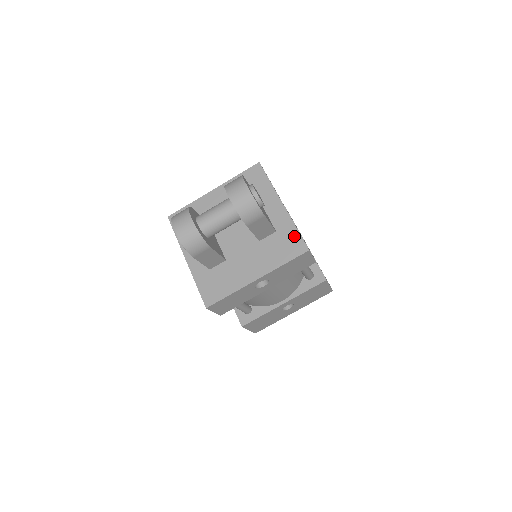
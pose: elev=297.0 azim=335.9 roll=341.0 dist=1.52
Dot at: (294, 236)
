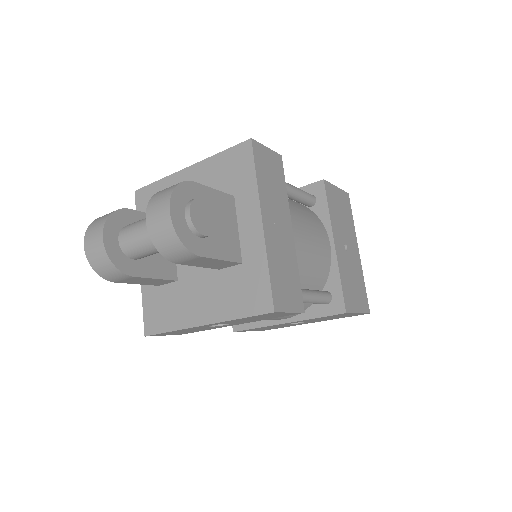
Dot at: (262, 281)
